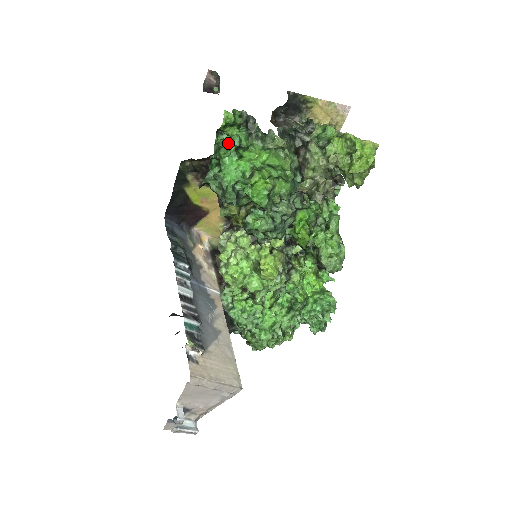
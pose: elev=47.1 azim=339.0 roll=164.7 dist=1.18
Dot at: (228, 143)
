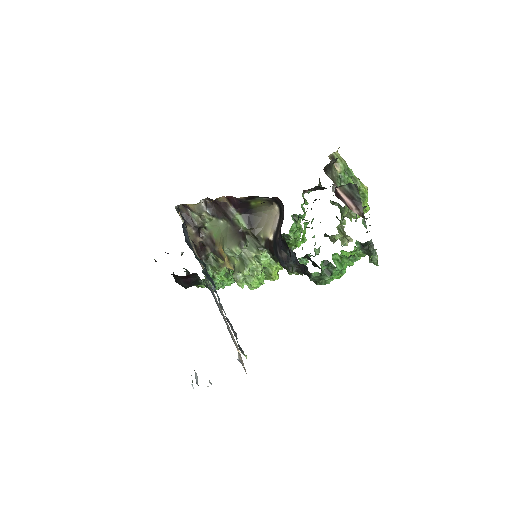
Dot at: occluded
